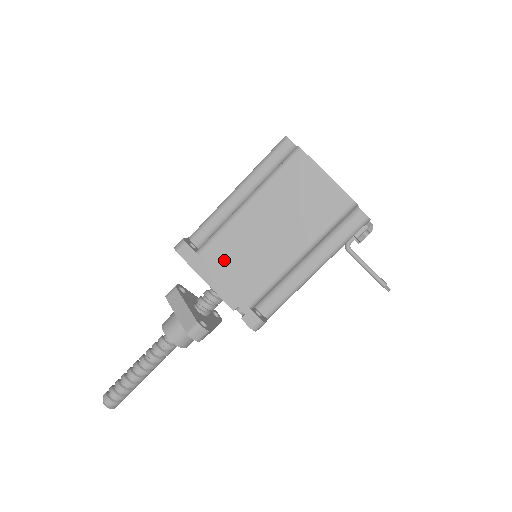
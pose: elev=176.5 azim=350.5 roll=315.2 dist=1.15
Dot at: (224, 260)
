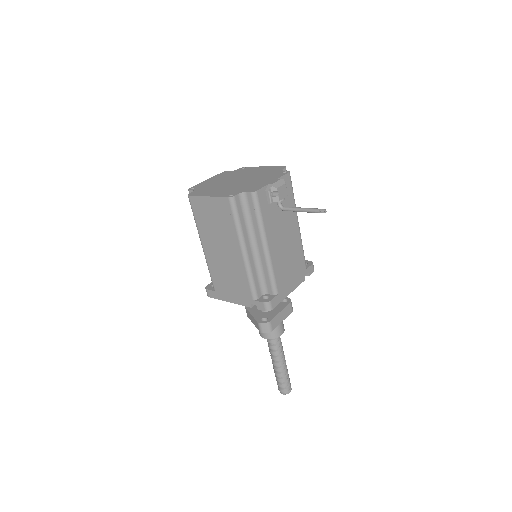
Dot at: (224, 284)
